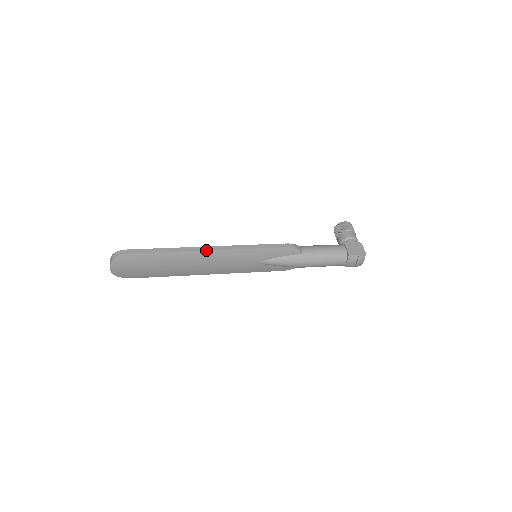
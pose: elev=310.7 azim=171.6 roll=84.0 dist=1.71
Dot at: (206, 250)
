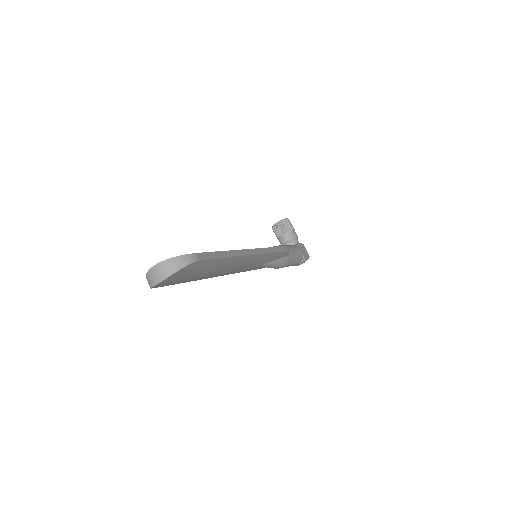
Dot at: (251, 254)
